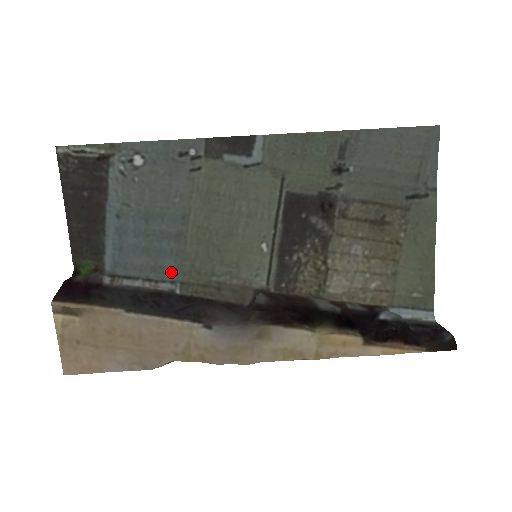
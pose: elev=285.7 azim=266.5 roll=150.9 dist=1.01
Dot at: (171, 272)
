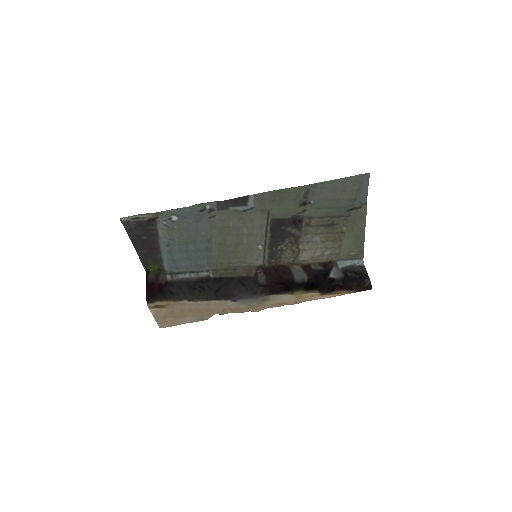
Dot at: (205, 266)
